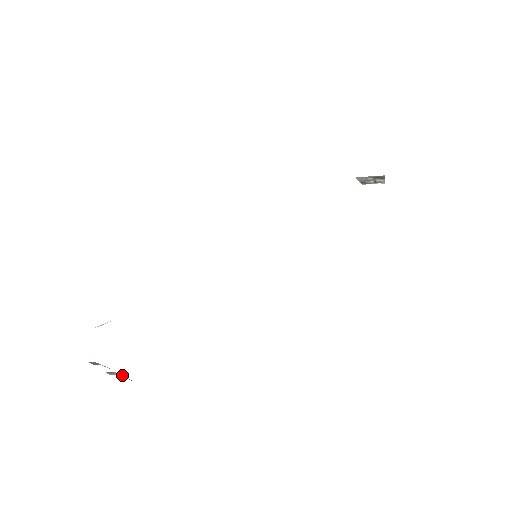
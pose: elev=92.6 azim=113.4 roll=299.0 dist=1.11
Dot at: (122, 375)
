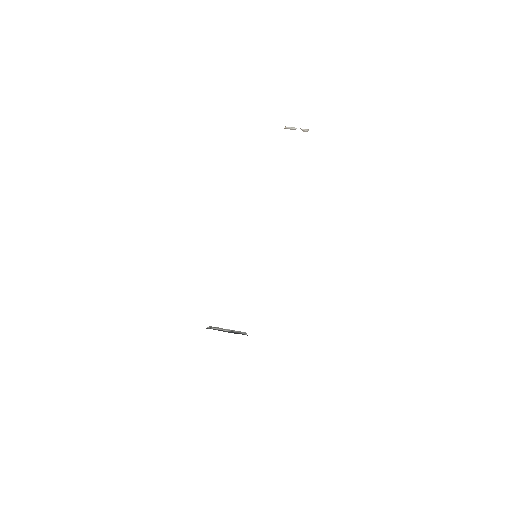
Dot at: occluded
